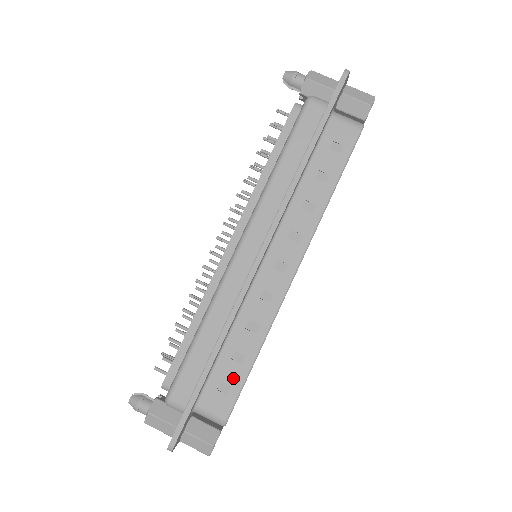
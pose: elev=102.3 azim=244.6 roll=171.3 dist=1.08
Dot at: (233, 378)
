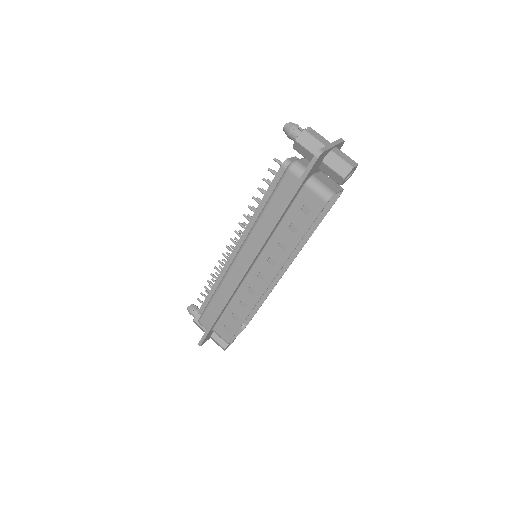
Dot at: (232, 325)
